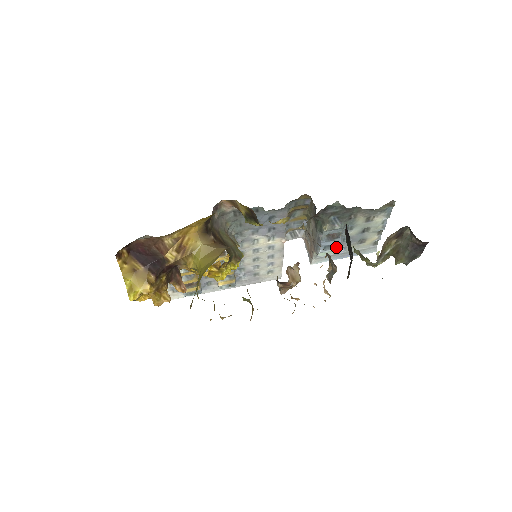
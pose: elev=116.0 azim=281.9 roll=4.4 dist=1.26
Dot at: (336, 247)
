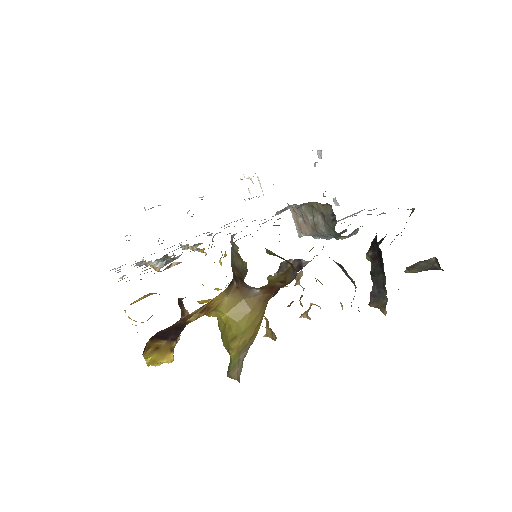
Dot at: occluded
